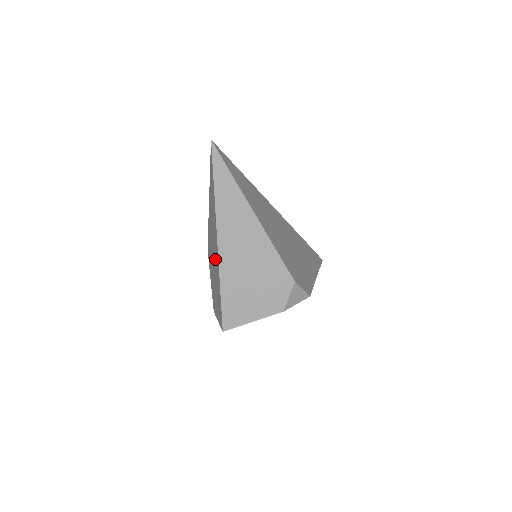
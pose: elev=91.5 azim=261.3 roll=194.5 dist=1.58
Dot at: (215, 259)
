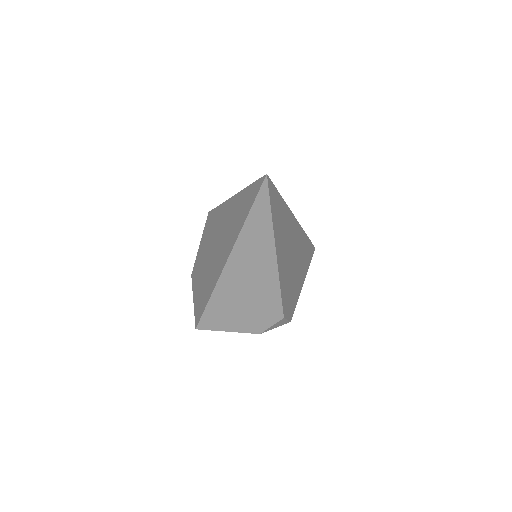
Dot at: (215, 261)
